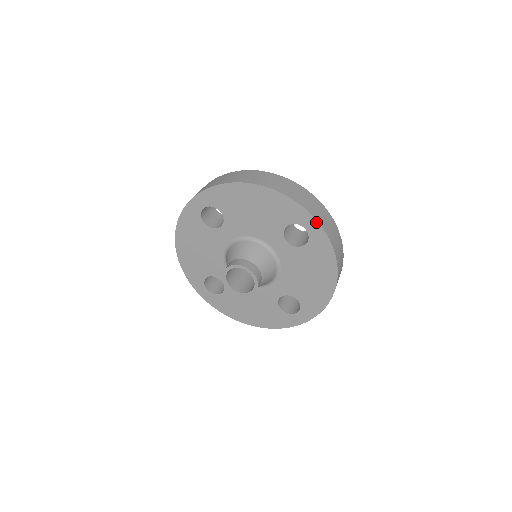
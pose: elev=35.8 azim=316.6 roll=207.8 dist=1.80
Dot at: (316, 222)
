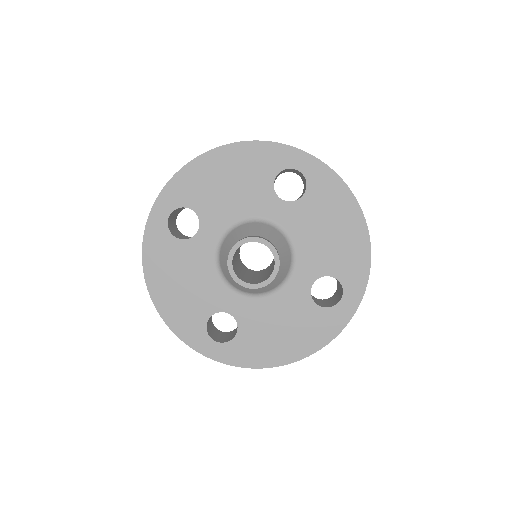
Dot at: (304, 153)
